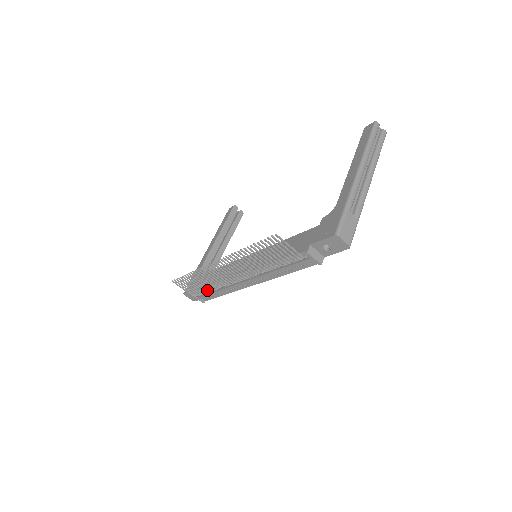
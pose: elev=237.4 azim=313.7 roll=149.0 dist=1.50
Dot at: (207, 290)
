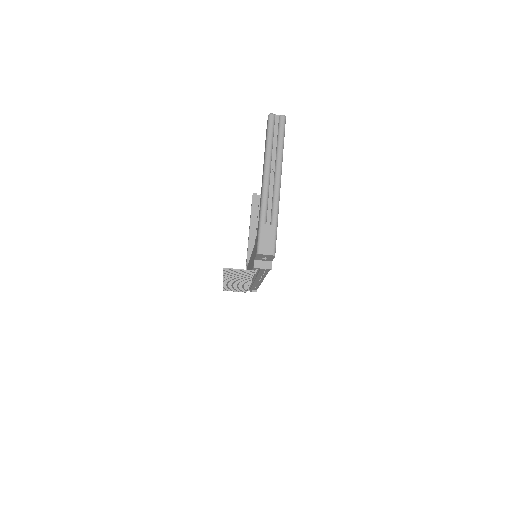
Dot at: (245, 289)
